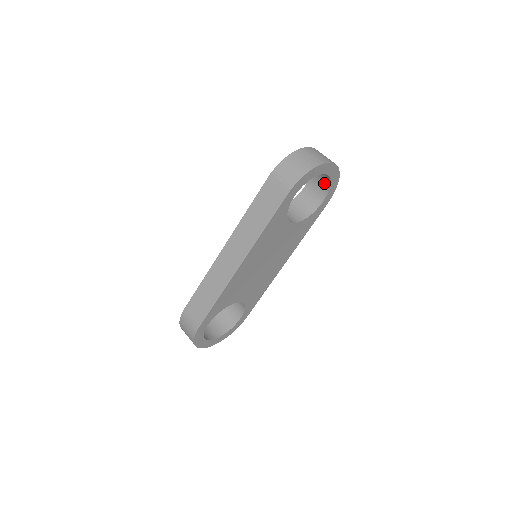
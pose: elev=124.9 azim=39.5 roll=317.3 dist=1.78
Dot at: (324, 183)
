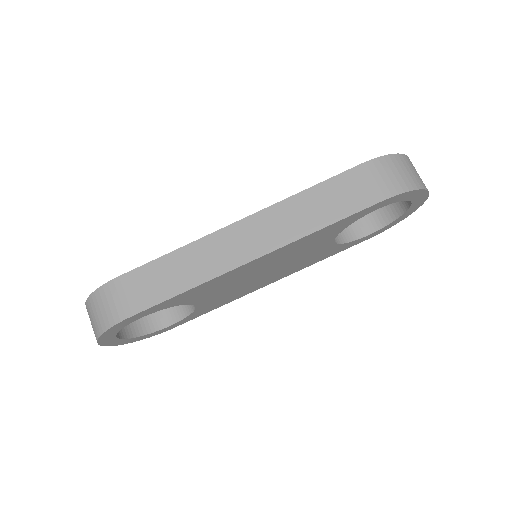
Dot at: (386, 214)
